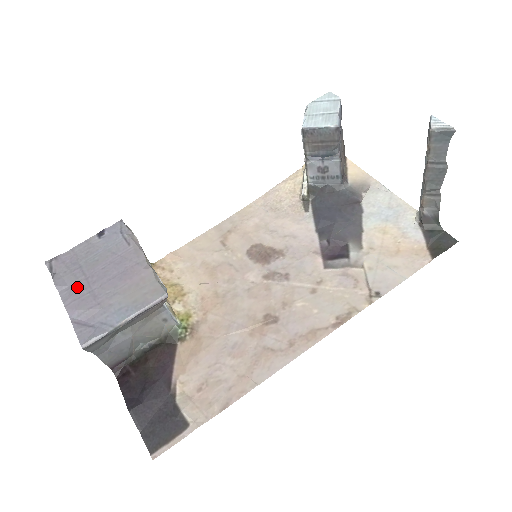
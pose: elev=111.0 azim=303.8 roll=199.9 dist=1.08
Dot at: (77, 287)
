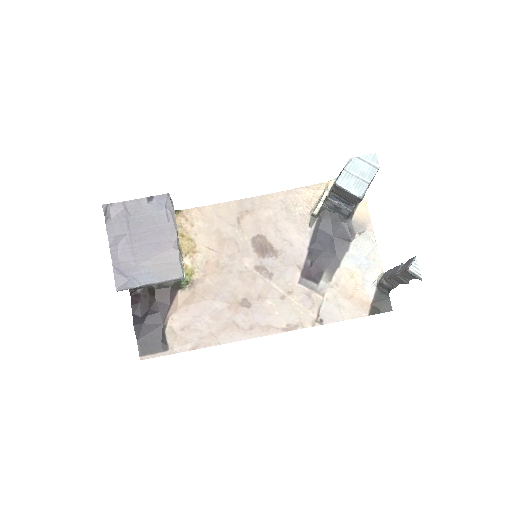
Dot at: (122, 239)
